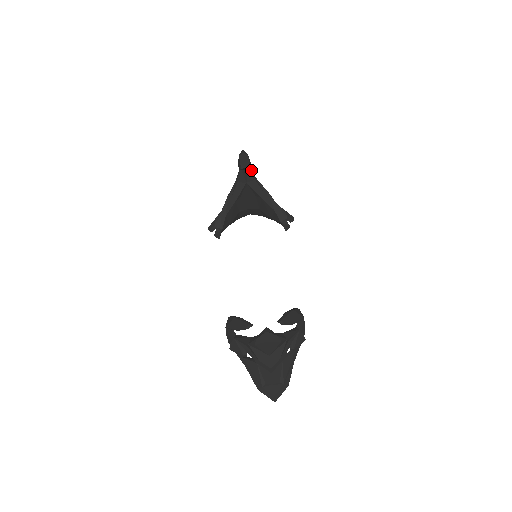
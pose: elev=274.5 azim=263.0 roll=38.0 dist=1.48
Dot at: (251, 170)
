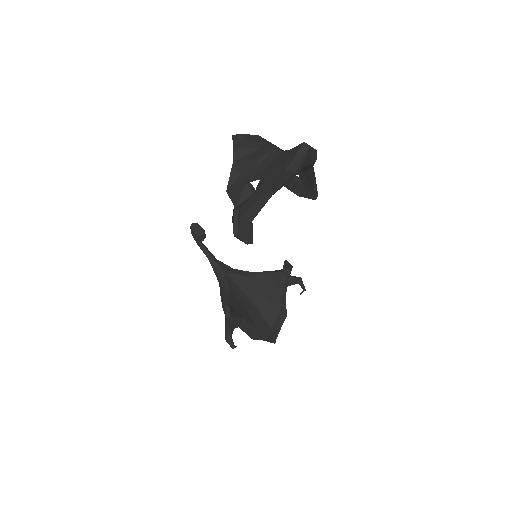
Dot at: (223, 264)
